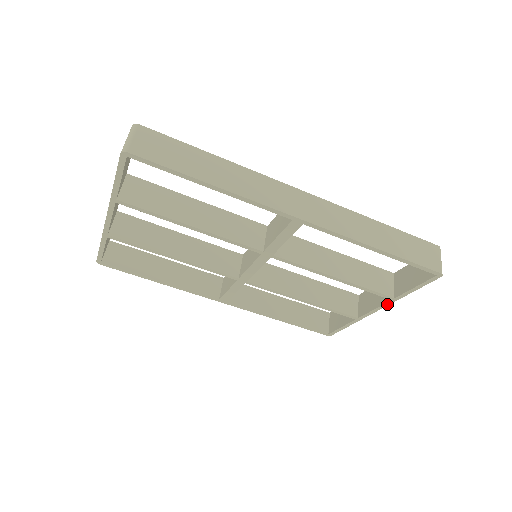
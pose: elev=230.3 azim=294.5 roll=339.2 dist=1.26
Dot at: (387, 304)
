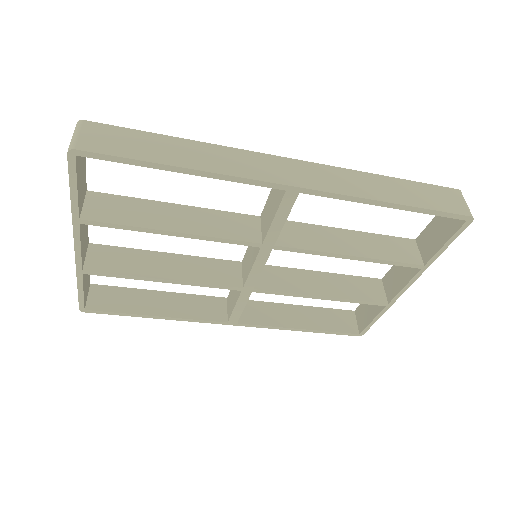
Dot at: (417, 276)
